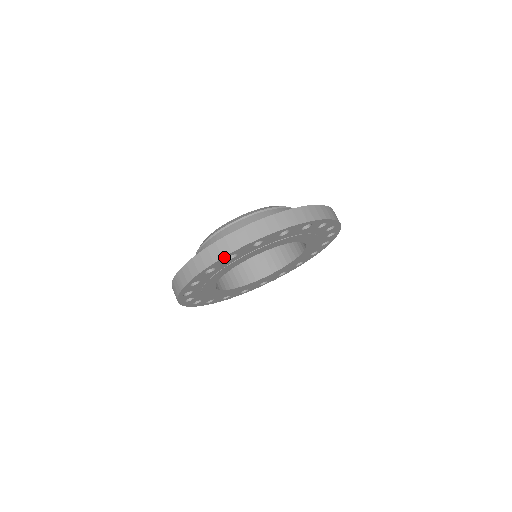
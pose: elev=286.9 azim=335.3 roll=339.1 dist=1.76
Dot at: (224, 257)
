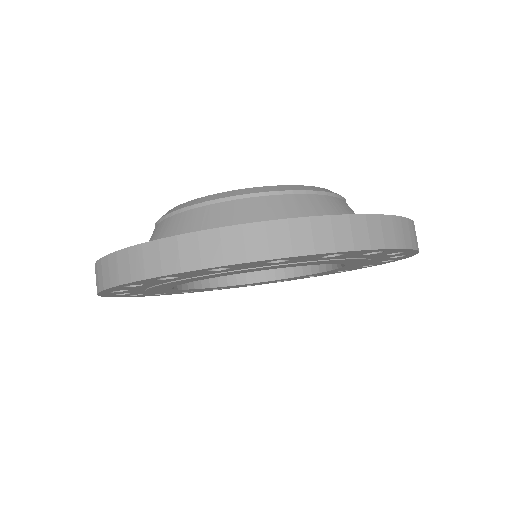
Dot at: (272, 259)
